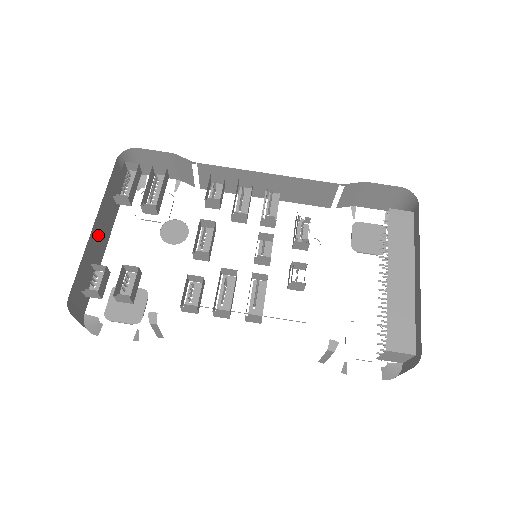
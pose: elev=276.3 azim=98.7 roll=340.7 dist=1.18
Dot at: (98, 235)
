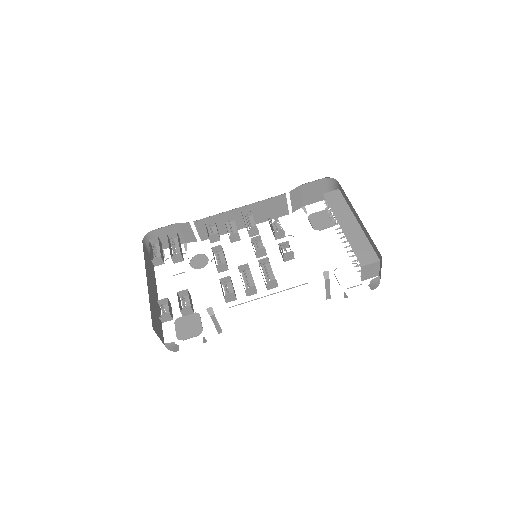
Dot at: (151, 290)
